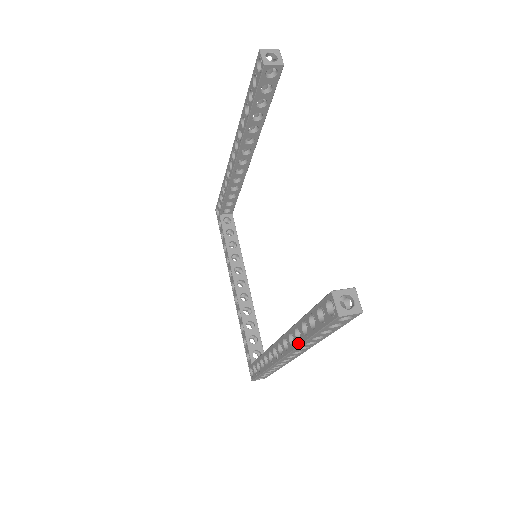
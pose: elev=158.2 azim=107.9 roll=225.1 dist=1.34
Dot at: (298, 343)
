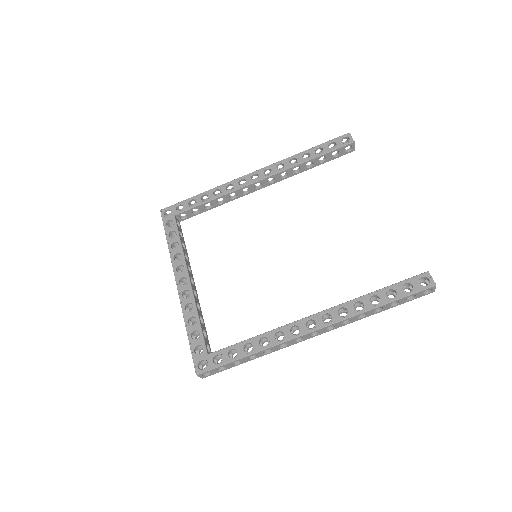
Dot at: (357, 312)
